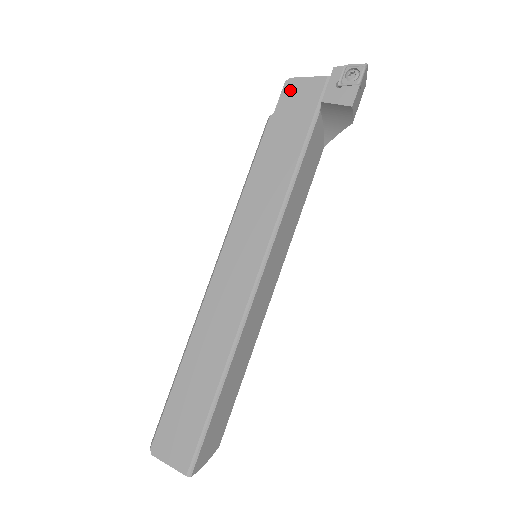
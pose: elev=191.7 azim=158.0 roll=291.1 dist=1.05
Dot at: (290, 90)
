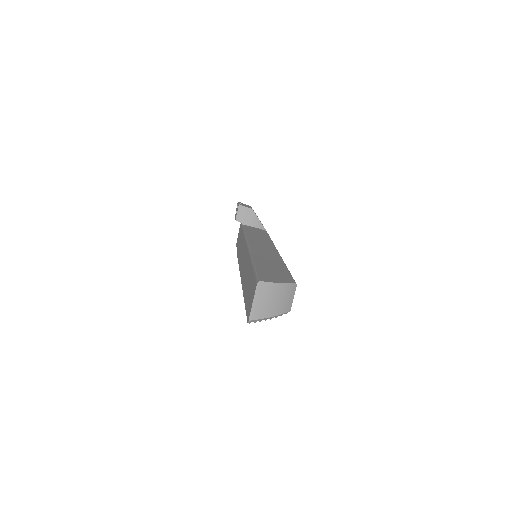
Dot at: (237, 242)
